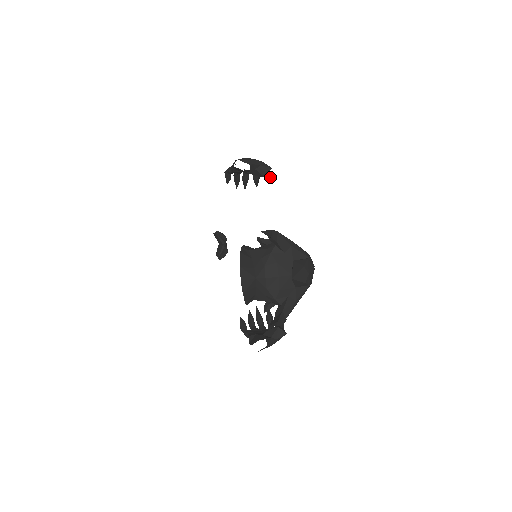
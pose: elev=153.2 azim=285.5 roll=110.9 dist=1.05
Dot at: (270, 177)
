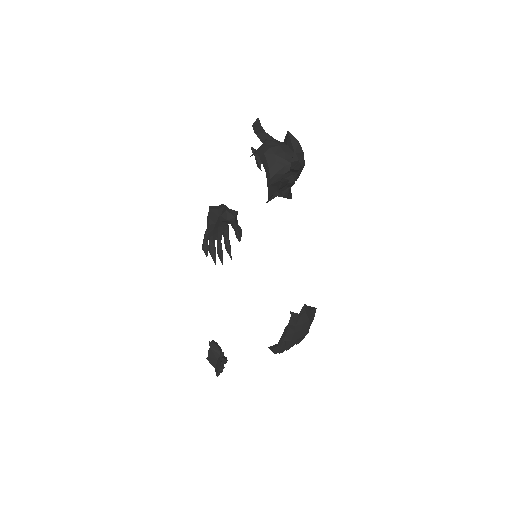
Dot at: (239, 228)
